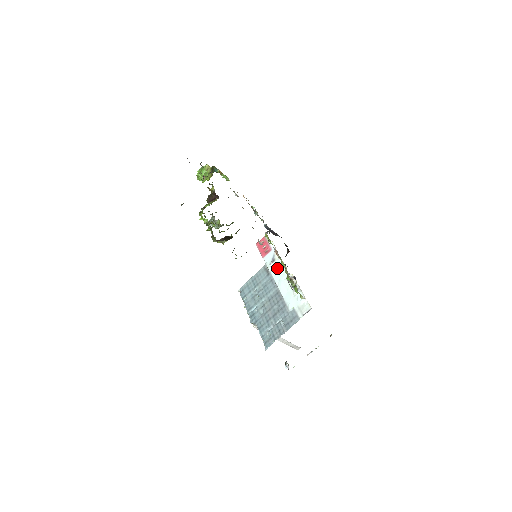
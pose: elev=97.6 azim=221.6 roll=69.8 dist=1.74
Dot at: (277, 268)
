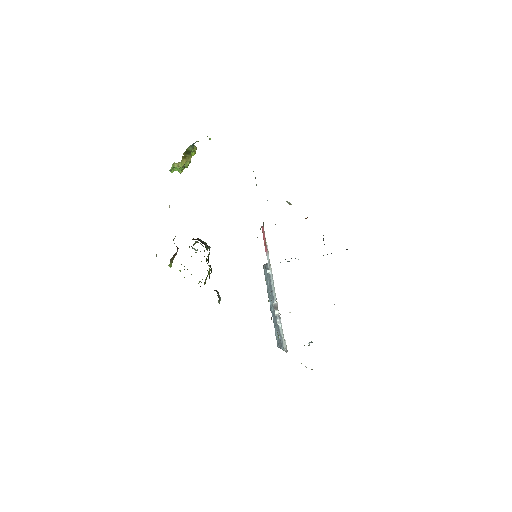
Dot at: (271, 279)
